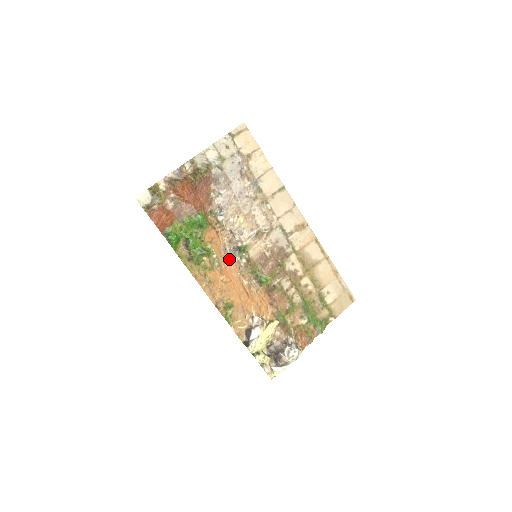
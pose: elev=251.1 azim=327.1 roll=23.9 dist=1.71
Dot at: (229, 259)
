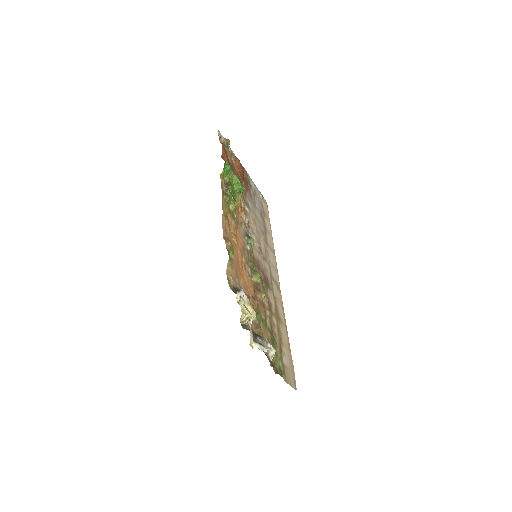
Dot at: (241, 233)
